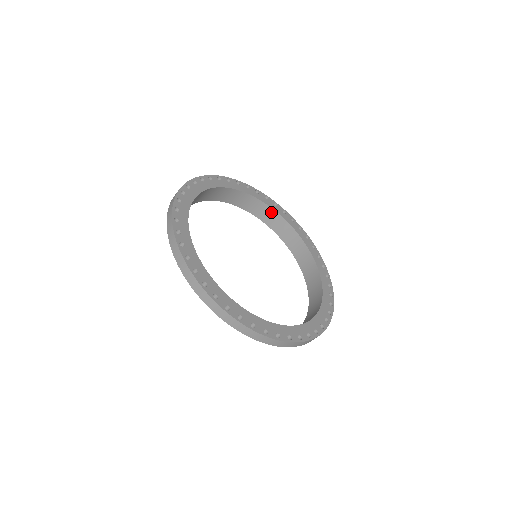
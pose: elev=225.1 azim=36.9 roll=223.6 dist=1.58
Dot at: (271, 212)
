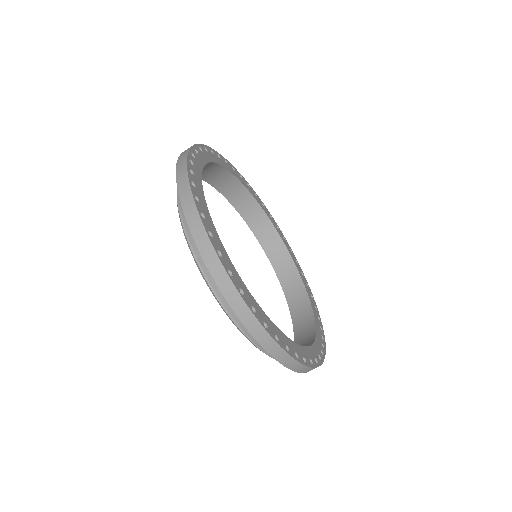
Dot at: (246, 195)
